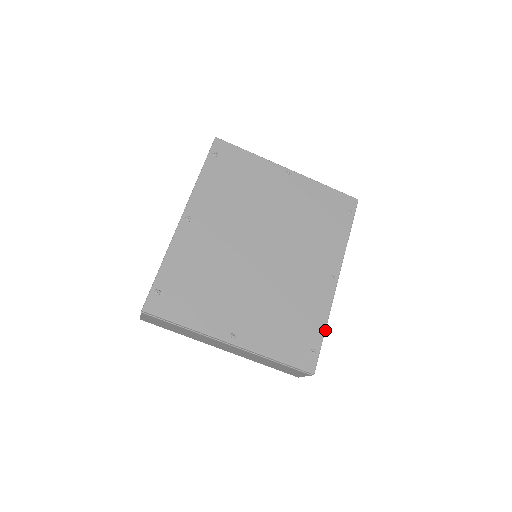
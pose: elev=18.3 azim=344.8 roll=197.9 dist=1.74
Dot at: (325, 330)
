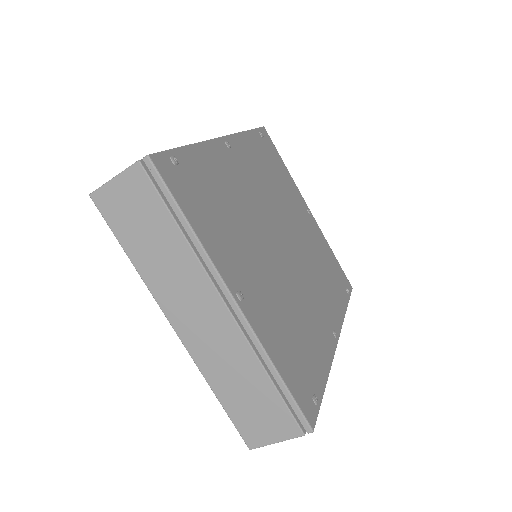
Dot at: occluded
